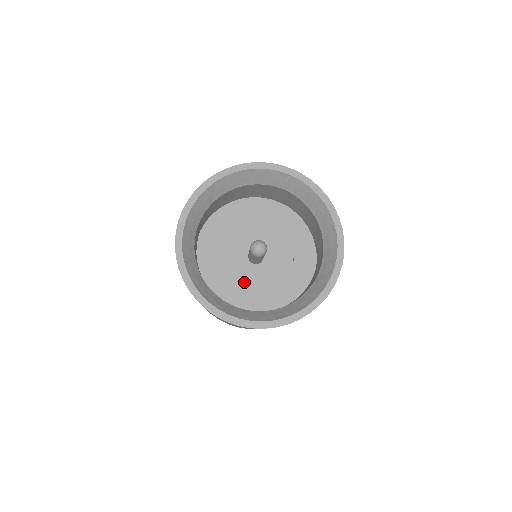
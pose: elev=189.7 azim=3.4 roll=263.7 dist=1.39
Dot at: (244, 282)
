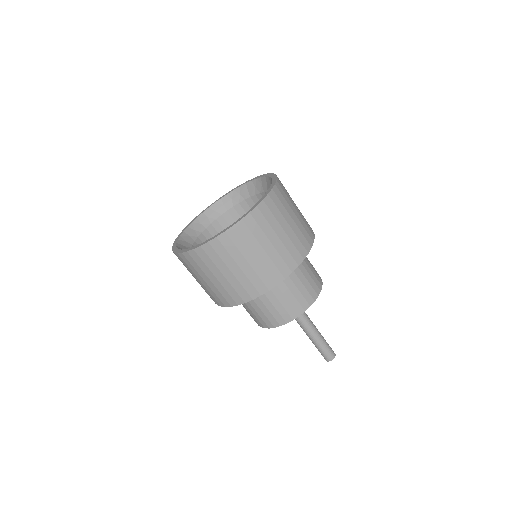
Dot at: occluded
